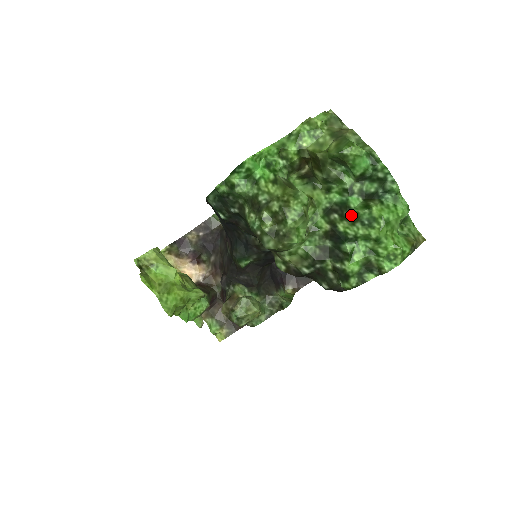
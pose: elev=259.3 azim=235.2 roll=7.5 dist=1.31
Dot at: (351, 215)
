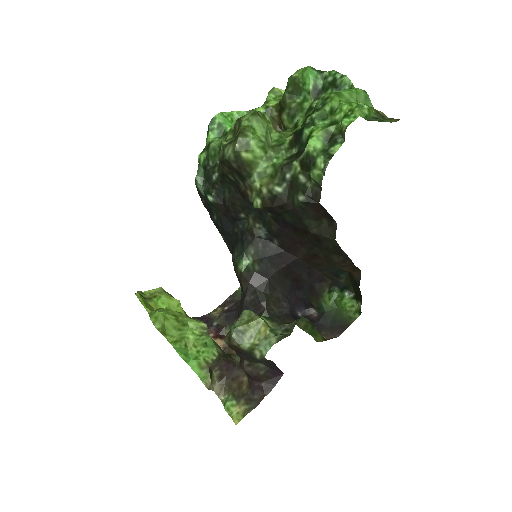
Dot at: occluded
